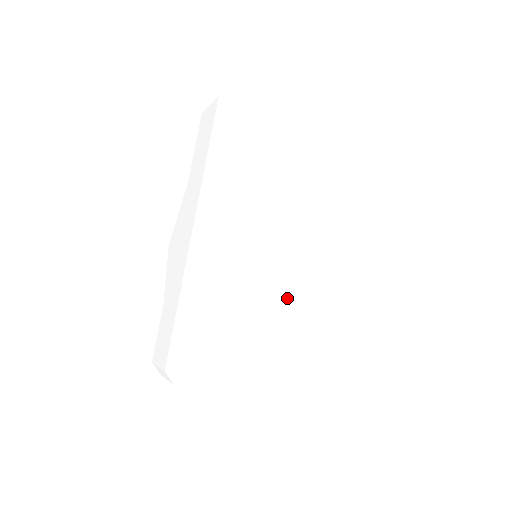
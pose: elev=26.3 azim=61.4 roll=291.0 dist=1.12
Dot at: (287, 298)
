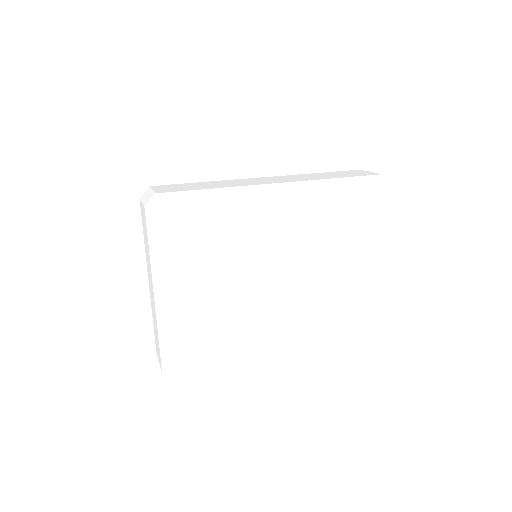
Dot at: (241, 285)
